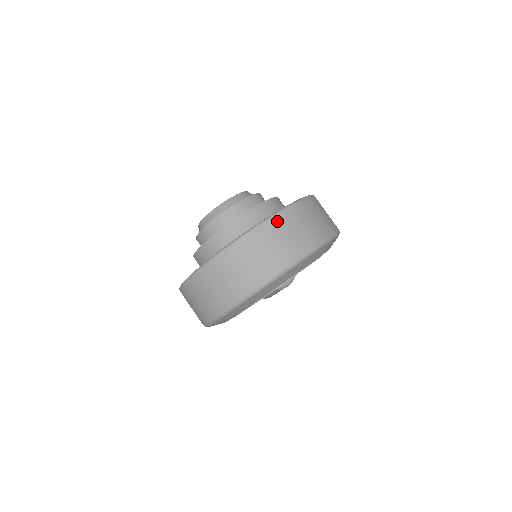
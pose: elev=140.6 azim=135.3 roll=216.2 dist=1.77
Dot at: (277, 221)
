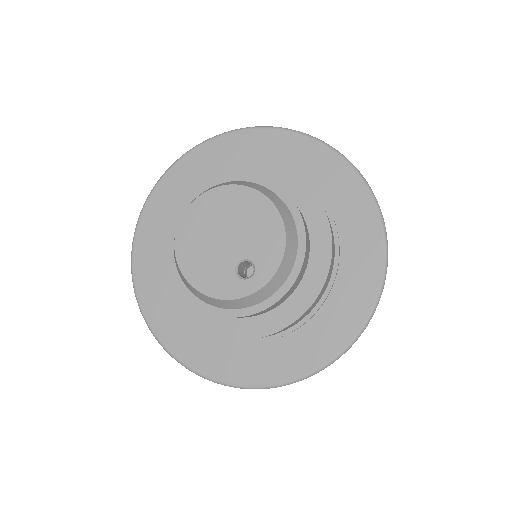
Dot at: occluded
